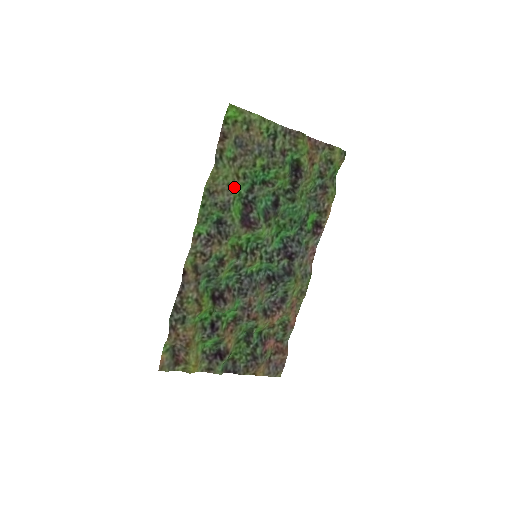
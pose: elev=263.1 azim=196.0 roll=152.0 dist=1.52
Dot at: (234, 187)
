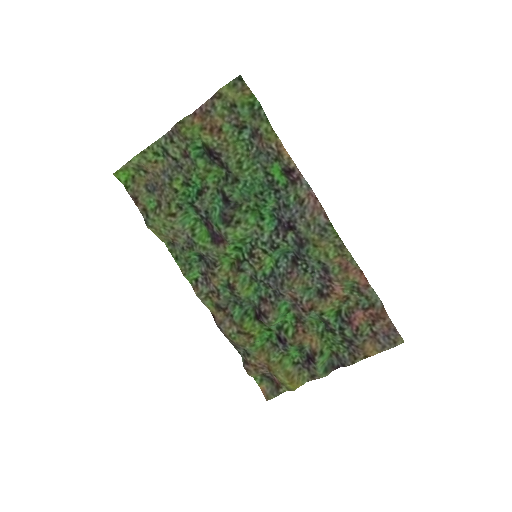
Dot at: (180, 224)
